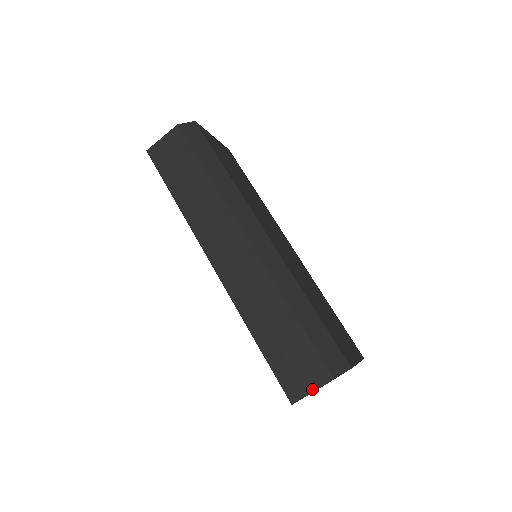
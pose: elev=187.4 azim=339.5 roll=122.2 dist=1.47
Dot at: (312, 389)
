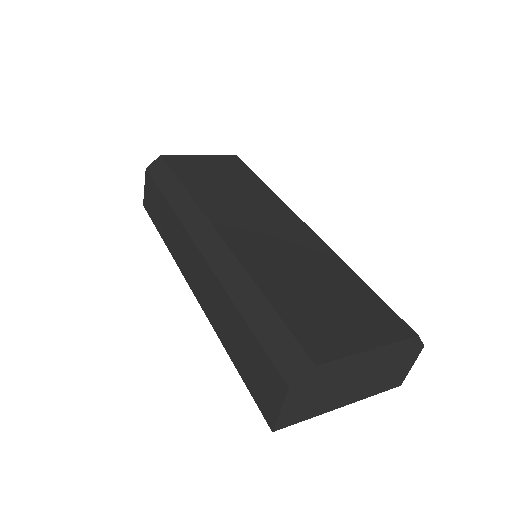
Dot at: (278, 407)
